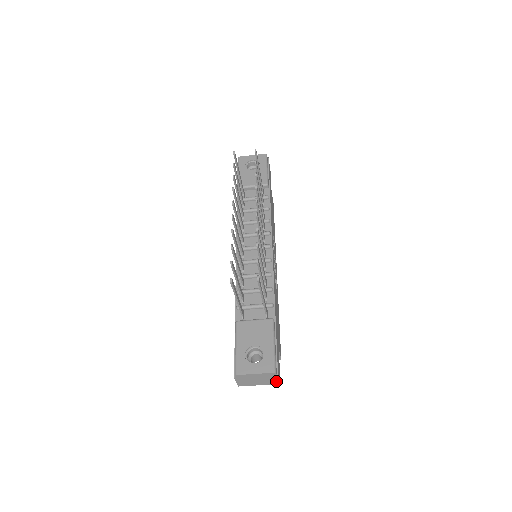
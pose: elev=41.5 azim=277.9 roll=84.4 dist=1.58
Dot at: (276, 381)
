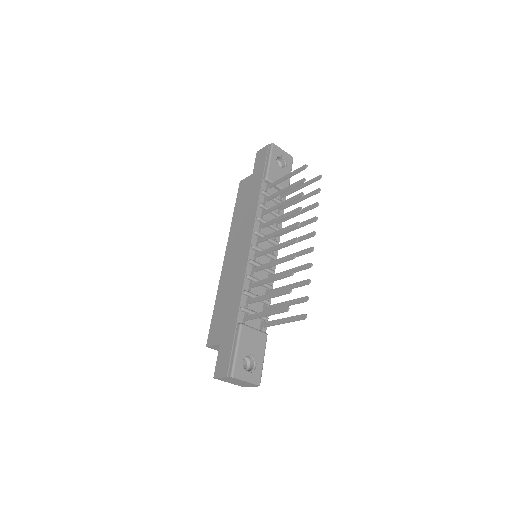
Dot at: (246, 386)
